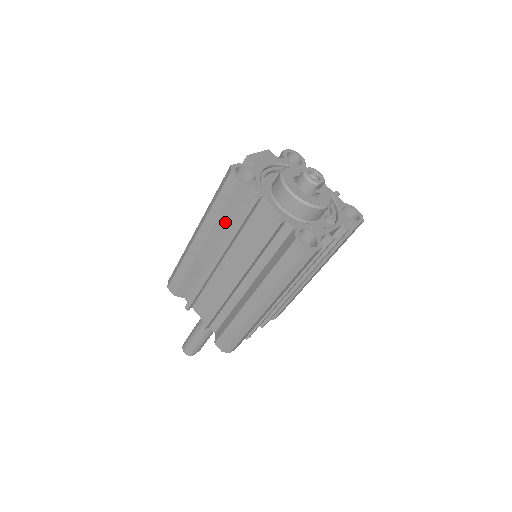
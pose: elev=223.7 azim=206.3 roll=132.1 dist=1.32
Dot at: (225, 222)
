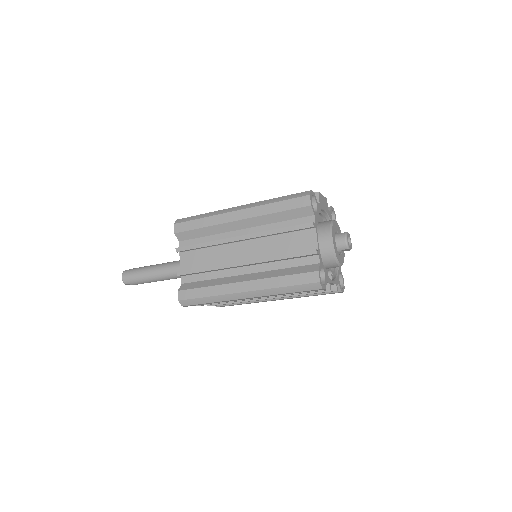
Dot at: (271, 220)
